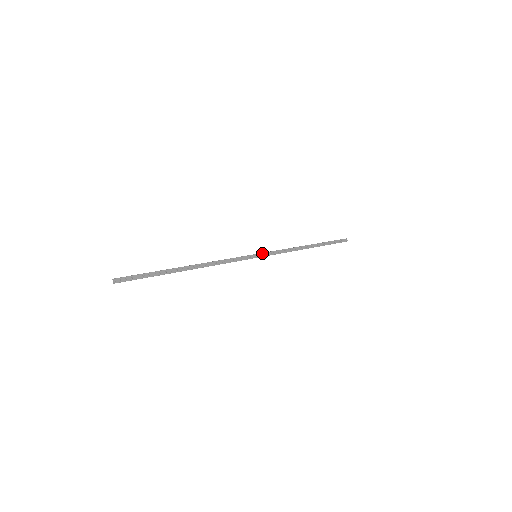
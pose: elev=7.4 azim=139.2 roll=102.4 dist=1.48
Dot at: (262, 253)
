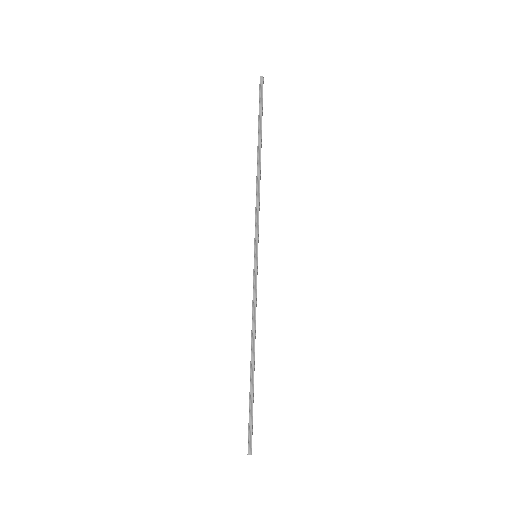
Dot at: occluded
